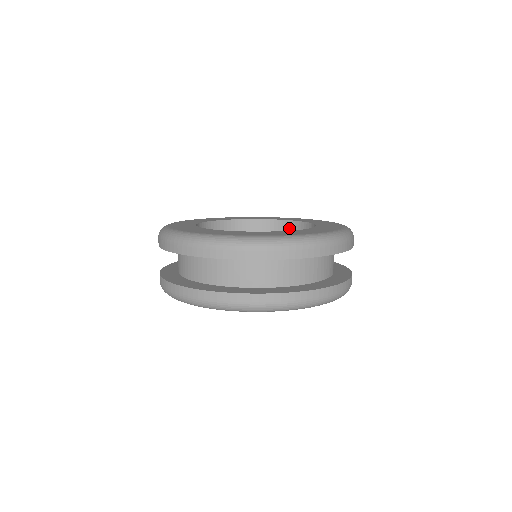
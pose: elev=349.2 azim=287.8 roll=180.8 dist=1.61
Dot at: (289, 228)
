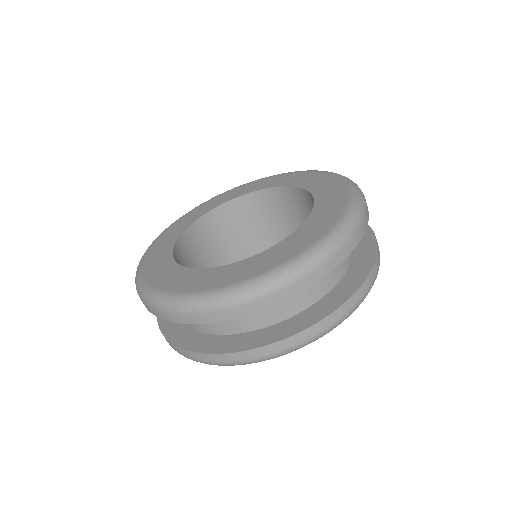
Dot at: (307, 198)
